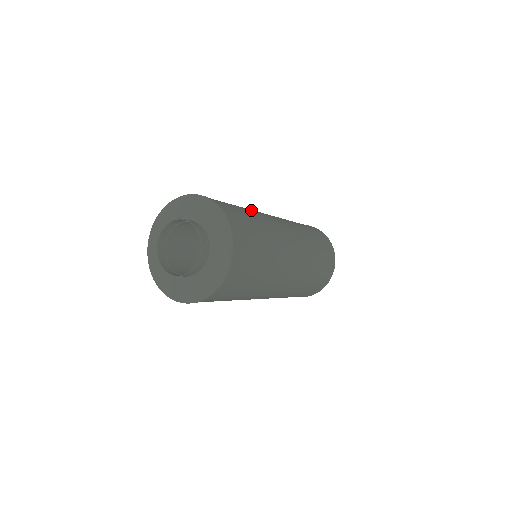
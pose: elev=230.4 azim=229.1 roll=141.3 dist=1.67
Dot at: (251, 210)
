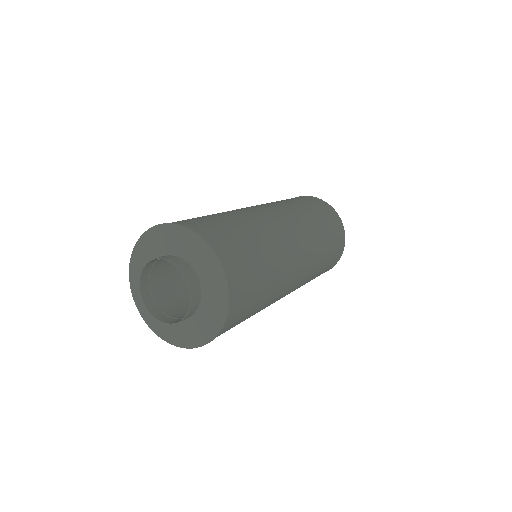
Dot at: (248, 218)
